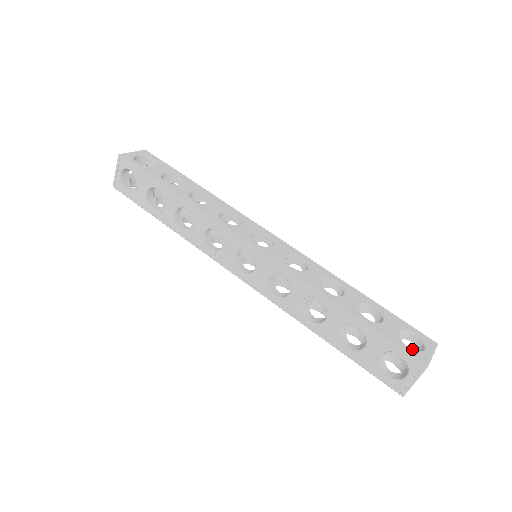
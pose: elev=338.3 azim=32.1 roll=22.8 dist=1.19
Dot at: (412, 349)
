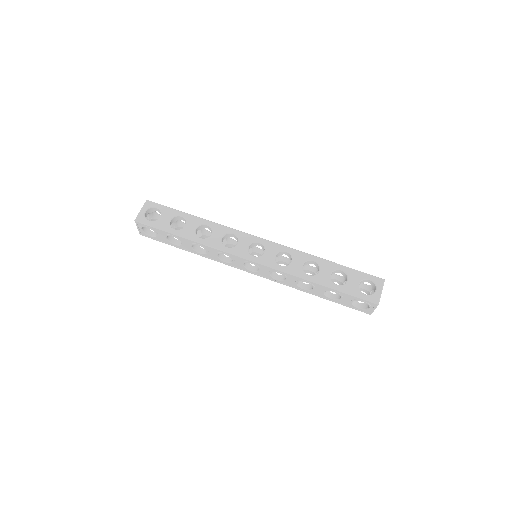
Dot at: (368, 295)
